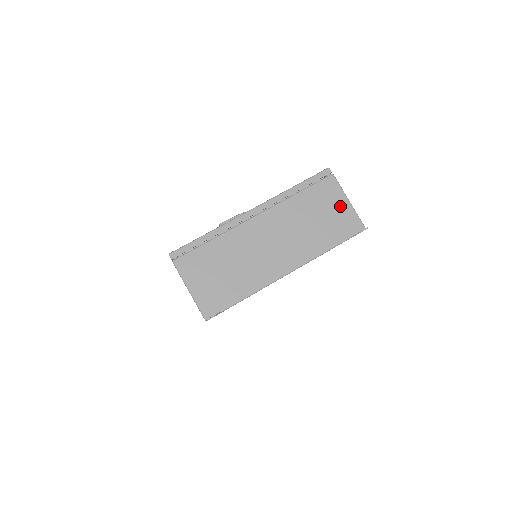
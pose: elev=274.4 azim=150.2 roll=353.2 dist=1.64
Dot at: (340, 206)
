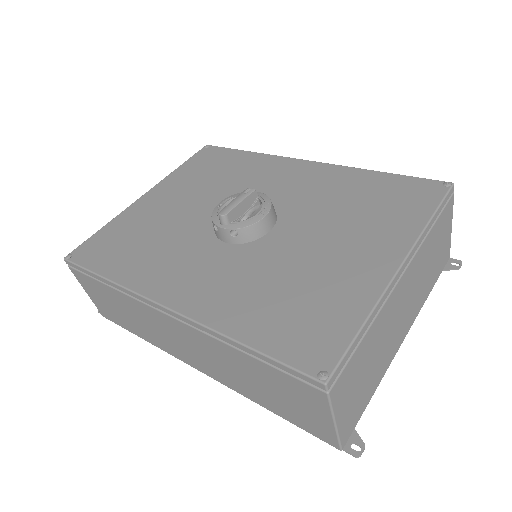
Dot at: (447, 235)
